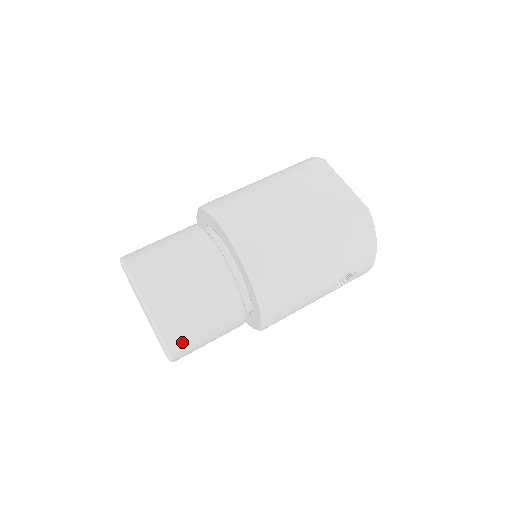
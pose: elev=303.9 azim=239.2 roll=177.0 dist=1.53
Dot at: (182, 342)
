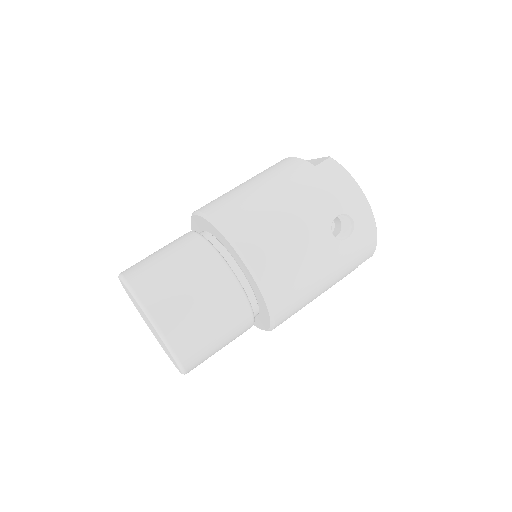
Dot at: (169, 313)
